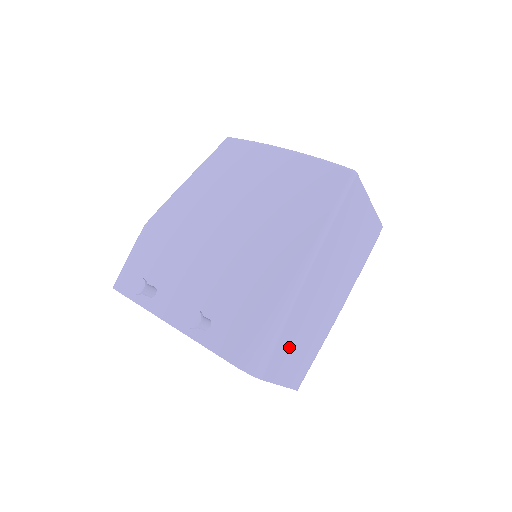
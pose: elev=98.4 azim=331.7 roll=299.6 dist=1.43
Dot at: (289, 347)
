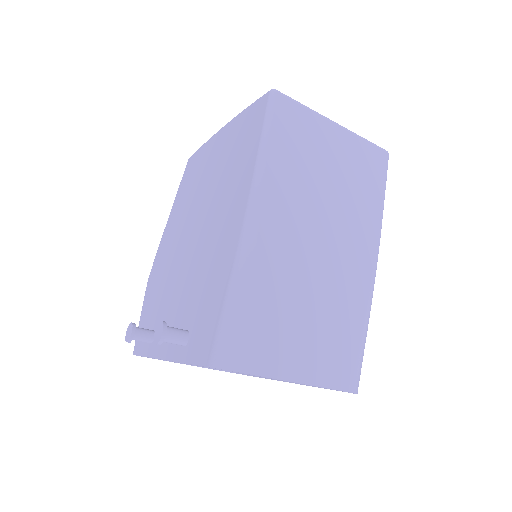
Dot at: (284, 324)
